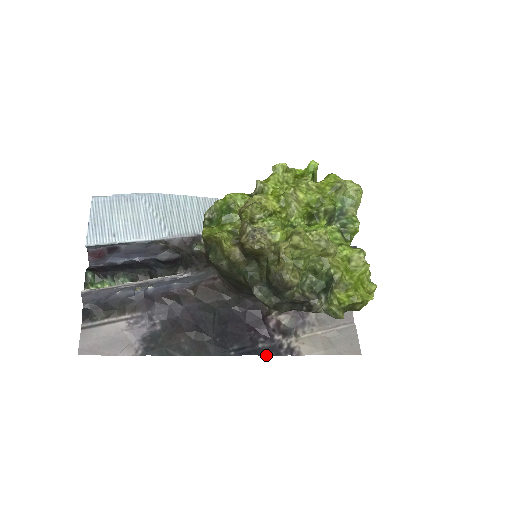
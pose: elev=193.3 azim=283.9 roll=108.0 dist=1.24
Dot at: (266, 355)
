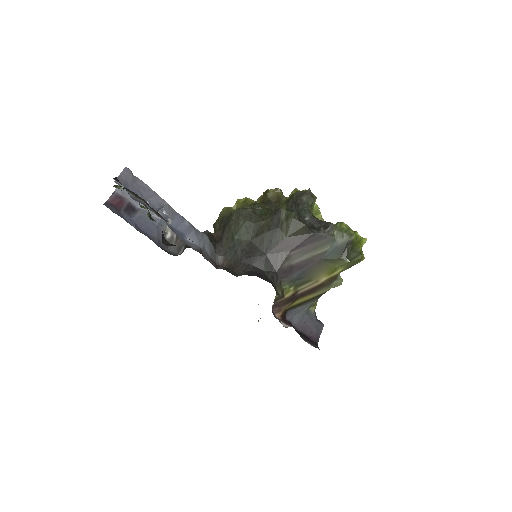
Dot at: occluded
